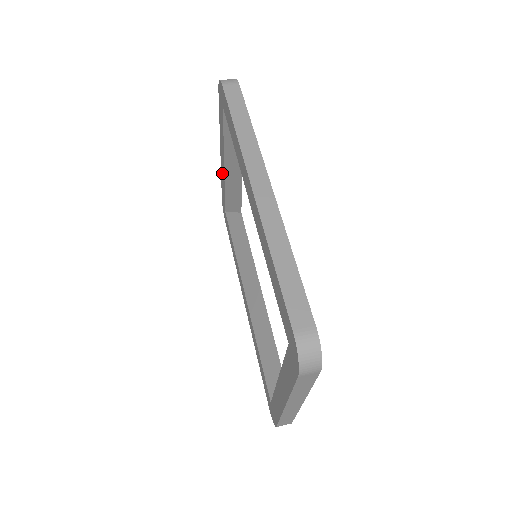
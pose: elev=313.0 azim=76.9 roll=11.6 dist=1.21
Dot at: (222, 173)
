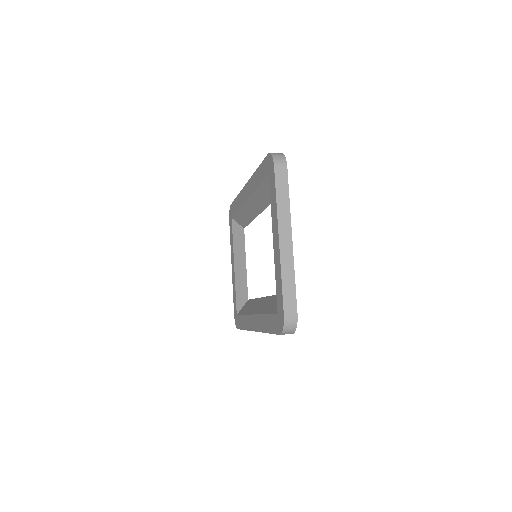
Dot at: (233, 281)
